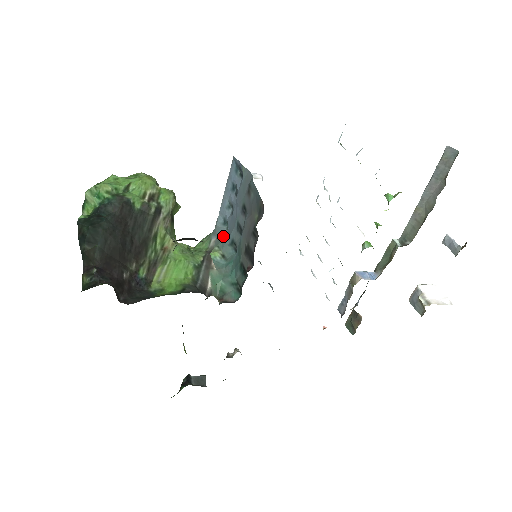
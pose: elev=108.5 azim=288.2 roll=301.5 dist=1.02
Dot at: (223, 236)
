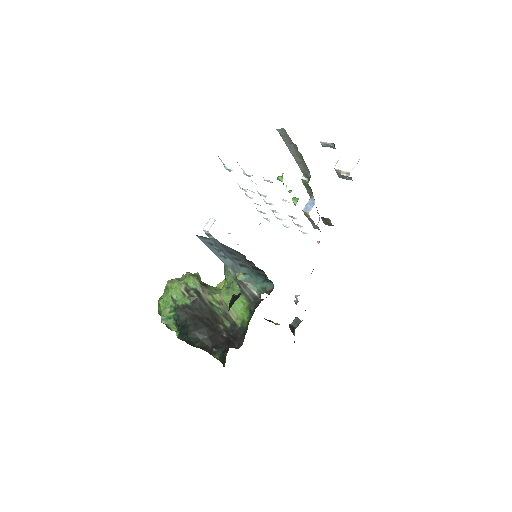
Dot at: (232, 265)
